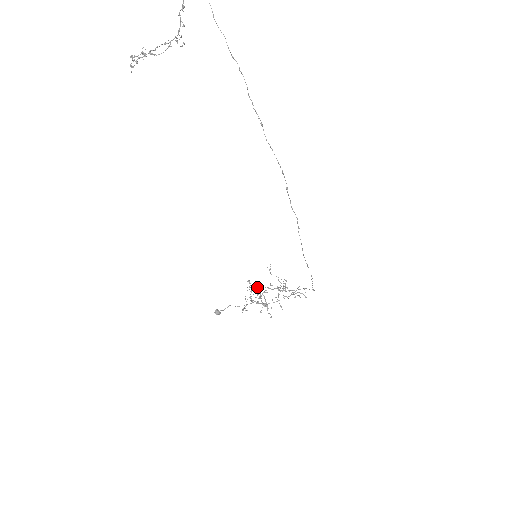
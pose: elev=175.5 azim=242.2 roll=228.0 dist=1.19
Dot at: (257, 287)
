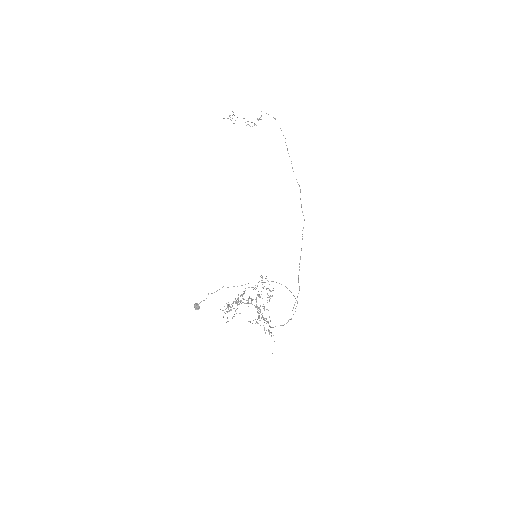
Dot at: (237, 304)
